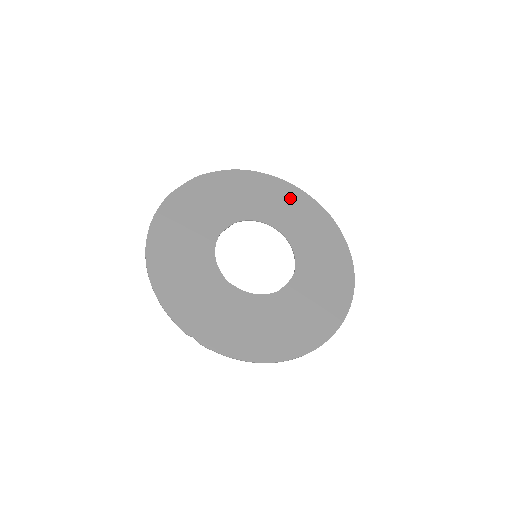
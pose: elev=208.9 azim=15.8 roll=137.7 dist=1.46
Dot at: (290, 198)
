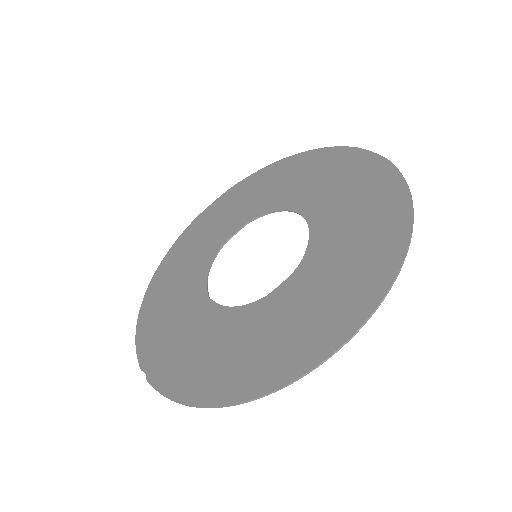
Dot at: (331, 165)
